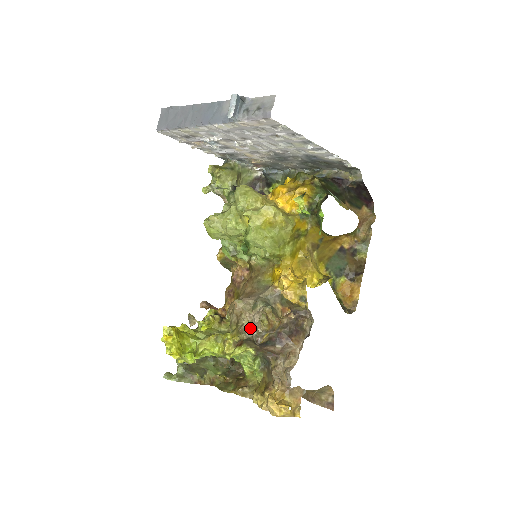
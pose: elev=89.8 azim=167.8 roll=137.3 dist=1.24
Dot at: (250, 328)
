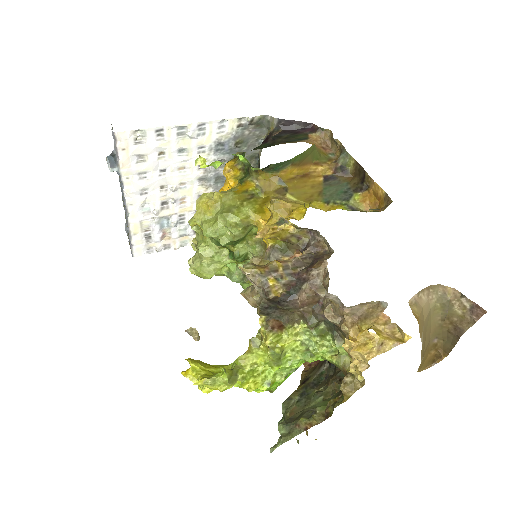
Dot at: (261, 296)
